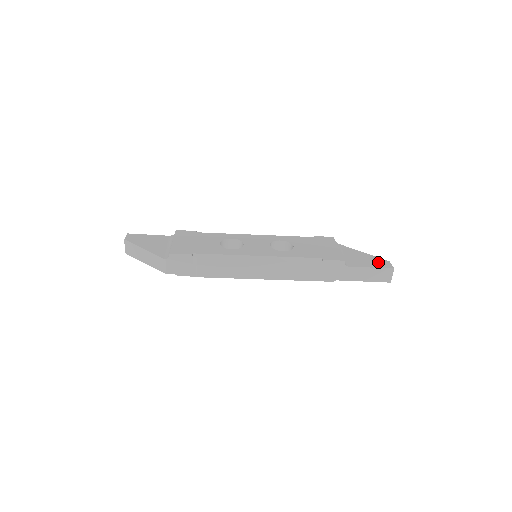
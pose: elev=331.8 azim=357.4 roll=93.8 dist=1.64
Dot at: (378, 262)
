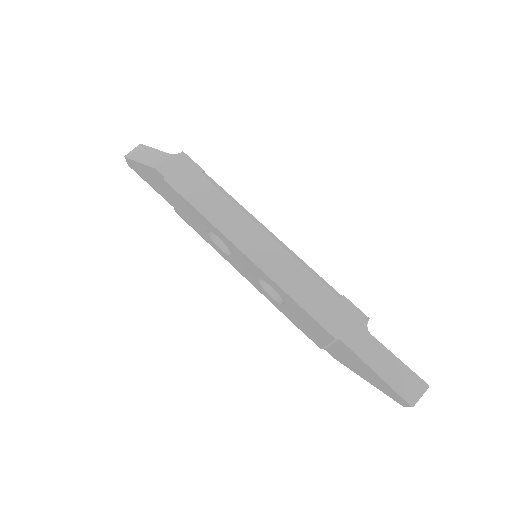
Dot at: occluded
